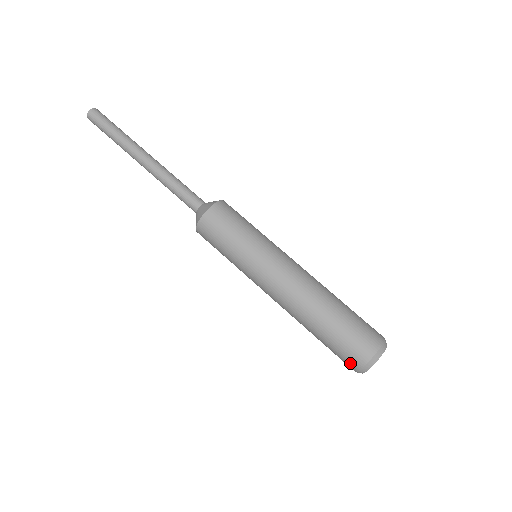
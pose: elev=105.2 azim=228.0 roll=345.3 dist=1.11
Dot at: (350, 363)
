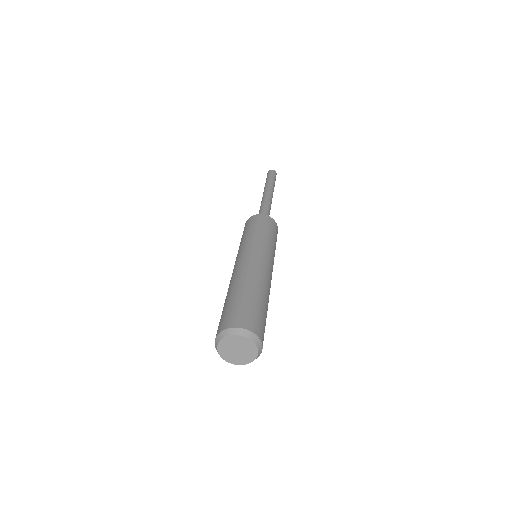
Dot at: (231, 320)
